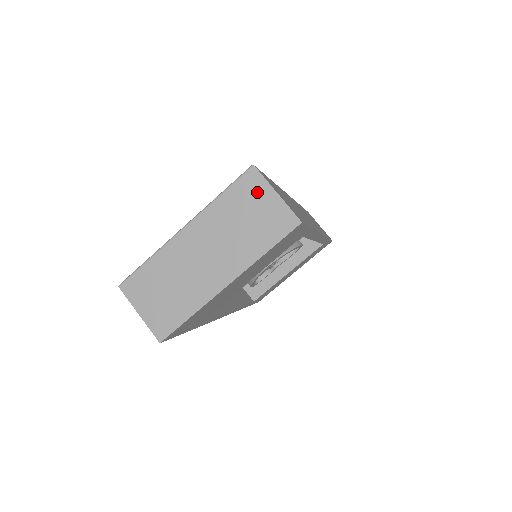
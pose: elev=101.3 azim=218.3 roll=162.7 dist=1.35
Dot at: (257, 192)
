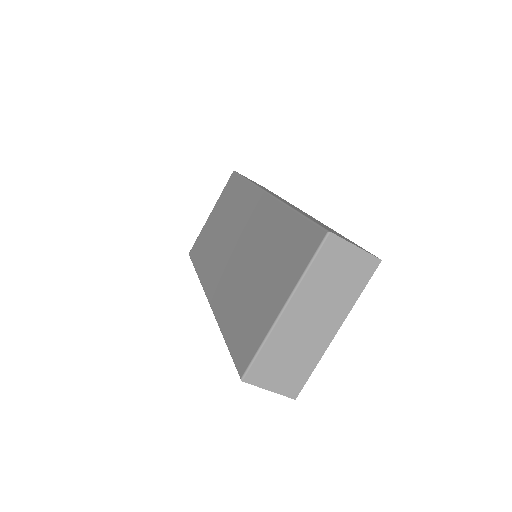
Dot at: (340, 253)
